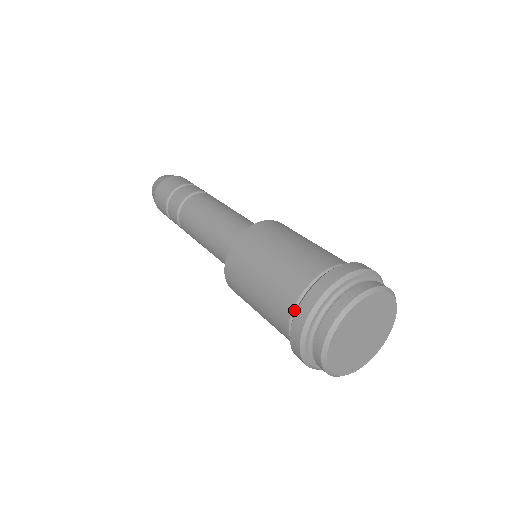
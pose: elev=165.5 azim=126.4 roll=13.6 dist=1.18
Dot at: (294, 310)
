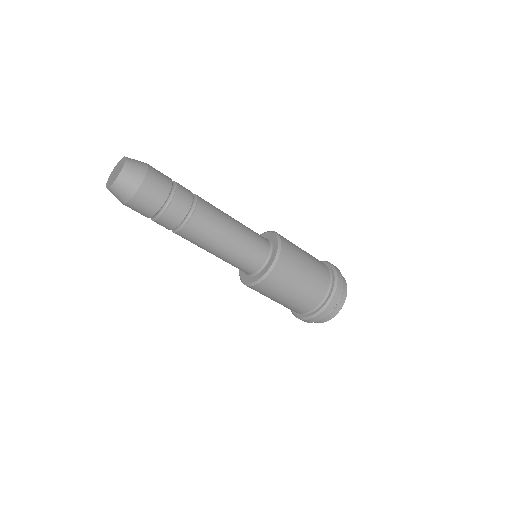
Dot at: (316, 307)
